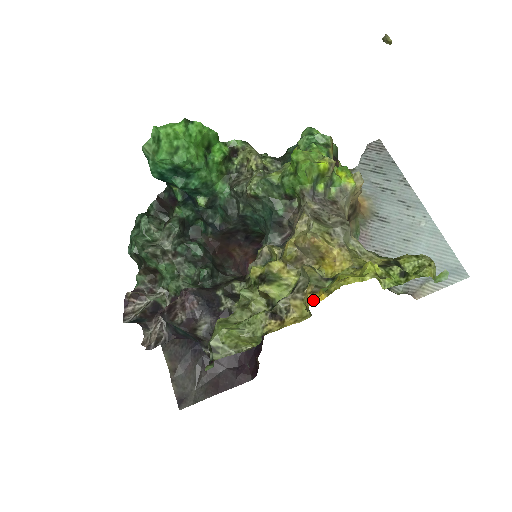
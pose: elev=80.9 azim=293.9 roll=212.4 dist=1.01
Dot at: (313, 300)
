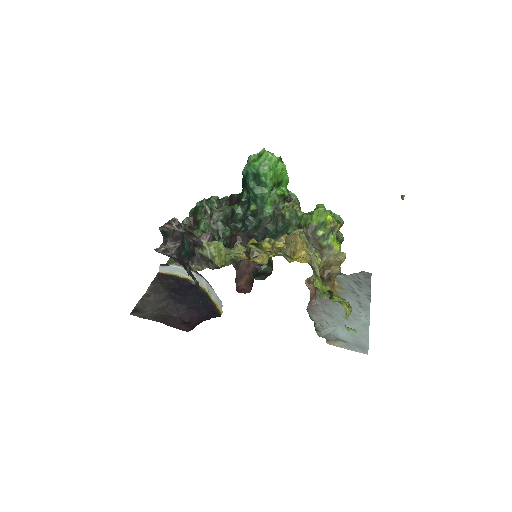
Dot at: occluded
